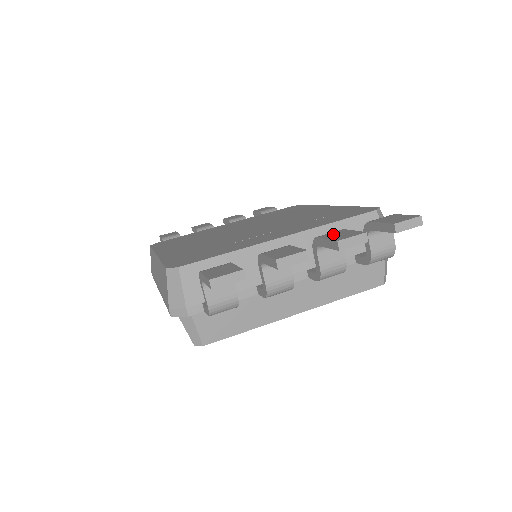
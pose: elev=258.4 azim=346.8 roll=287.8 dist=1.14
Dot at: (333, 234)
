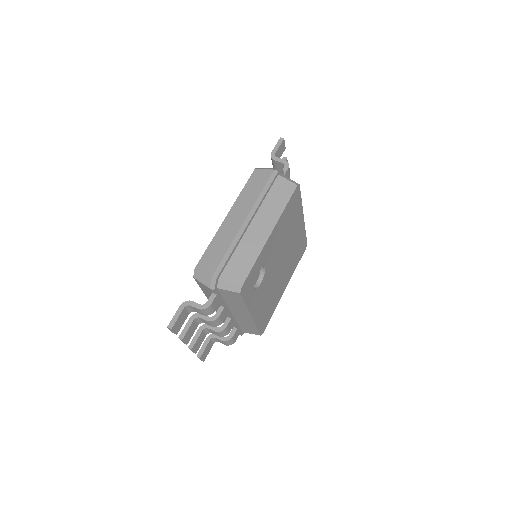
Dot at: occluded
